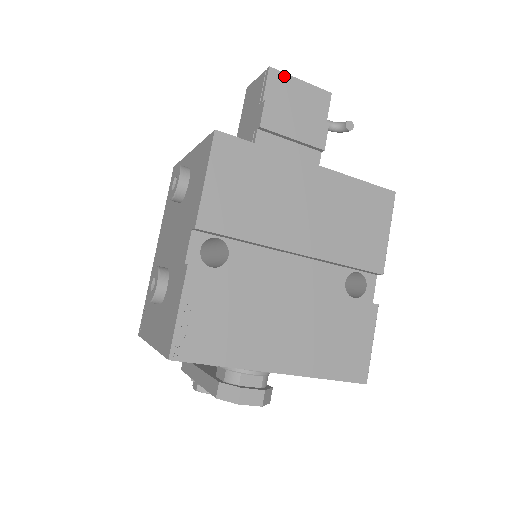
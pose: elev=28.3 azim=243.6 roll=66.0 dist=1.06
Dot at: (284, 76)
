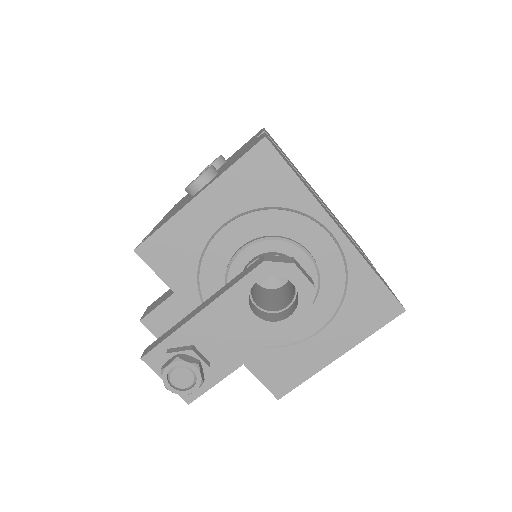
Dot at: occluded
